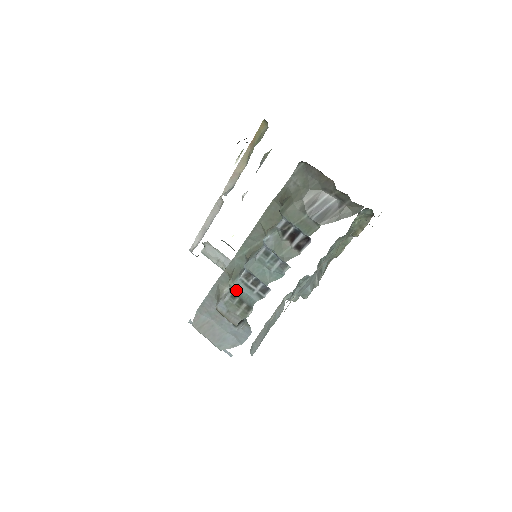
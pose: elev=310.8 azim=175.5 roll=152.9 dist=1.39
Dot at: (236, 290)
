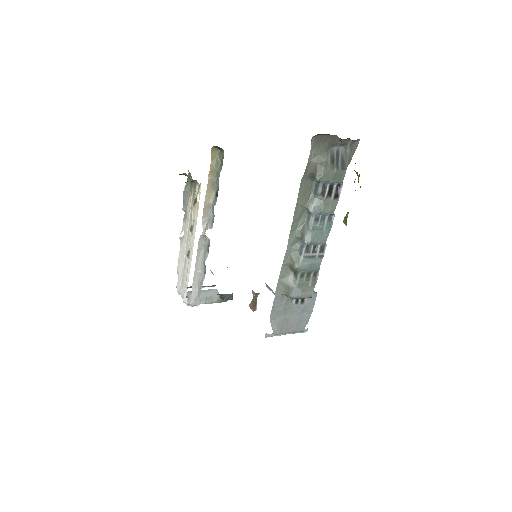
Dot at: (304, 268)
